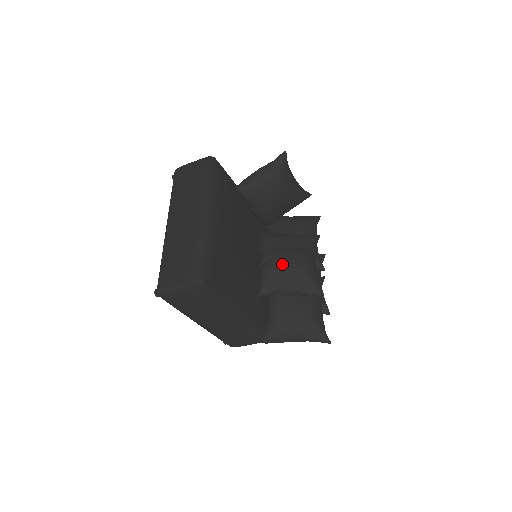
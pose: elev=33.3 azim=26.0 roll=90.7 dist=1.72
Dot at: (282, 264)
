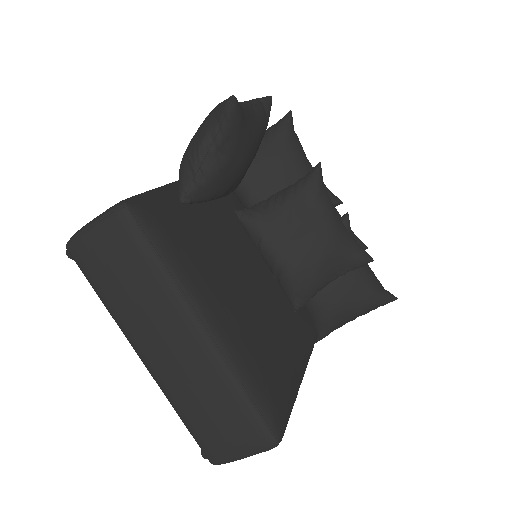
Dot at: (308, 262)
